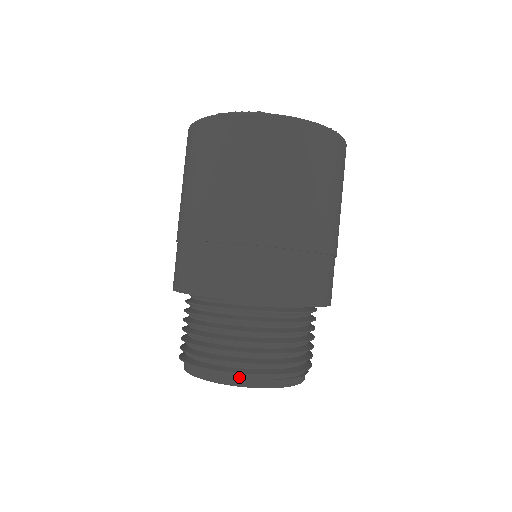
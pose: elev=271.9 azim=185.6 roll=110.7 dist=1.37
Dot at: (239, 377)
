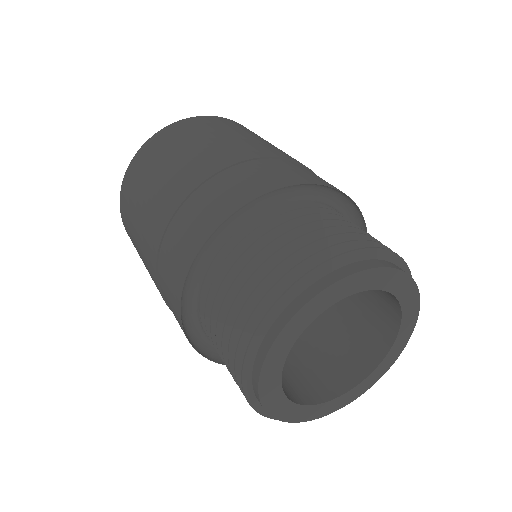
Dot at: (391, 263)
